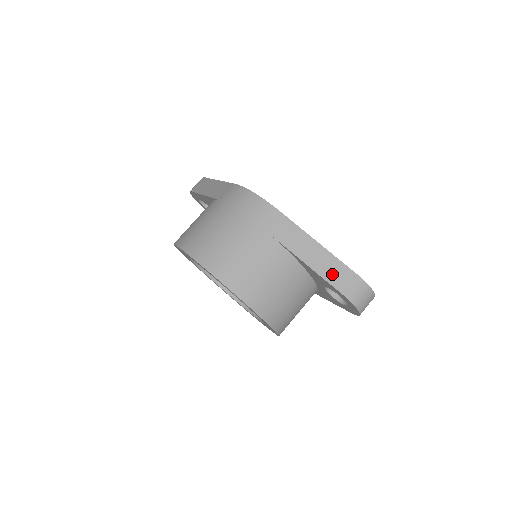
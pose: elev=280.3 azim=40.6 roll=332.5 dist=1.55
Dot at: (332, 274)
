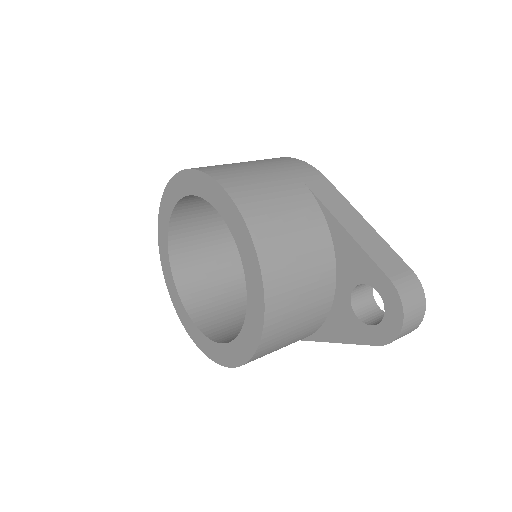
Dot at: (378, 254)
